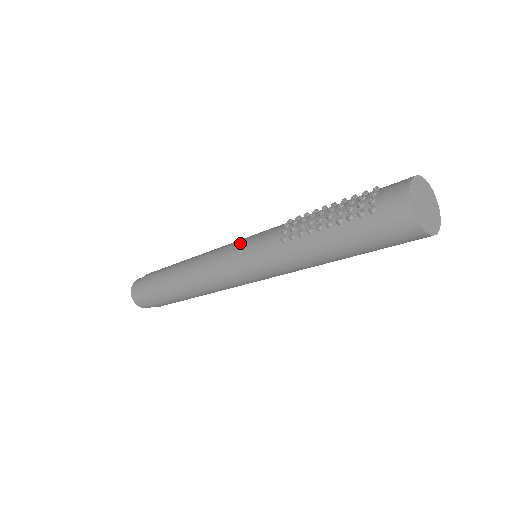
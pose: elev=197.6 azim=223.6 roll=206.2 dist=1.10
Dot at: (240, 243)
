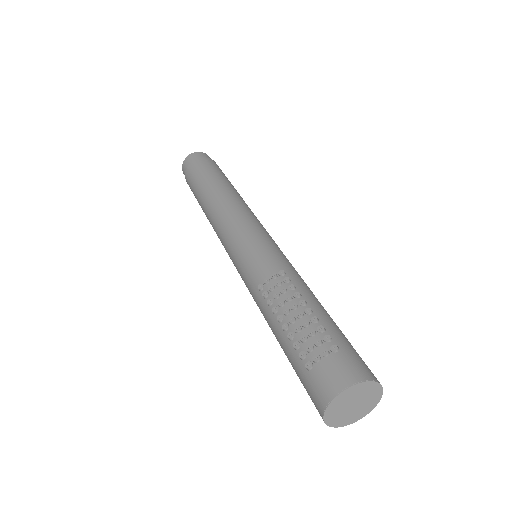
Dot at: (247, 239)
